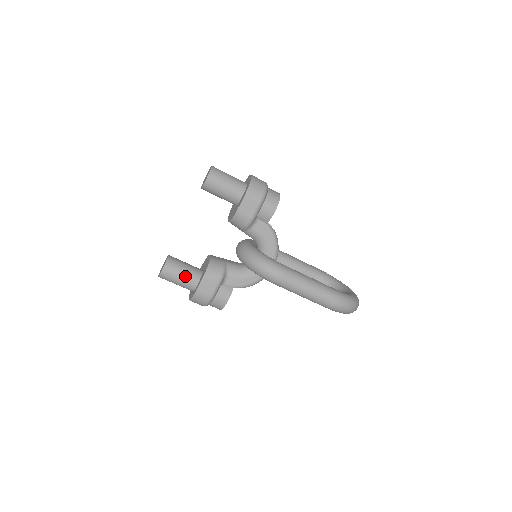
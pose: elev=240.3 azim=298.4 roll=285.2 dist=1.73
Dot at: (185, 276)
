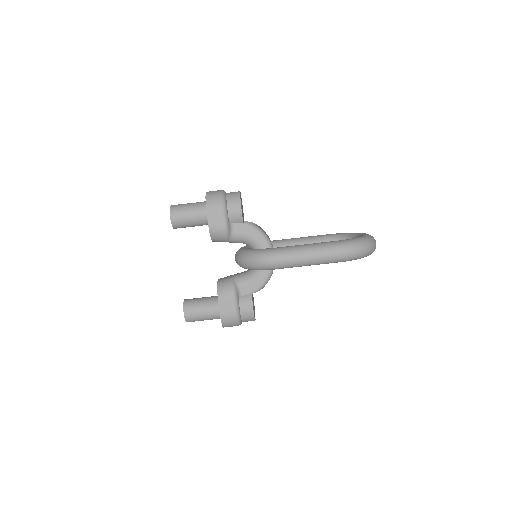
Dot at: (205, 309)
